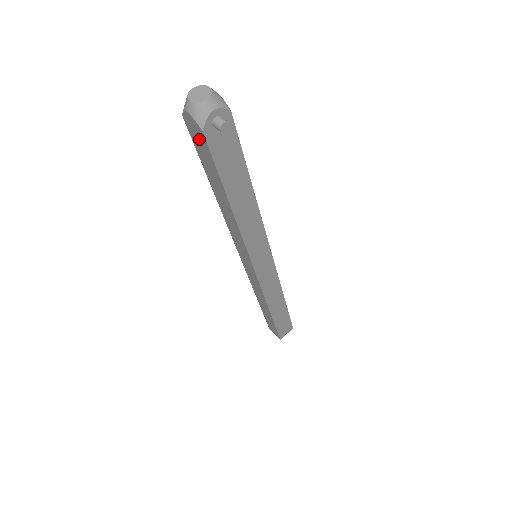
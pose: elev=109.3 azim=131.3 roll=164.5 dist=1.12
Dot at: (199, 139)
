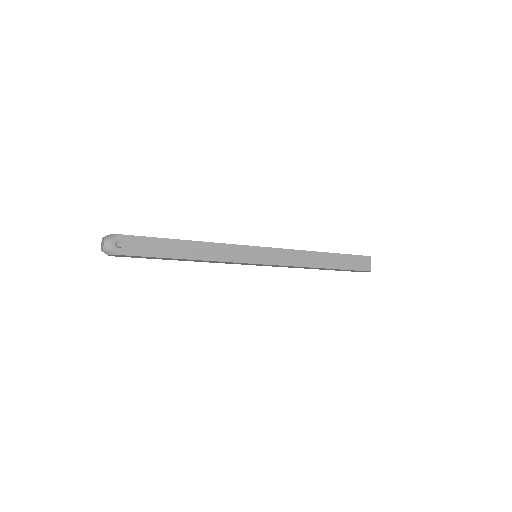
Dot at: (128, 256)
